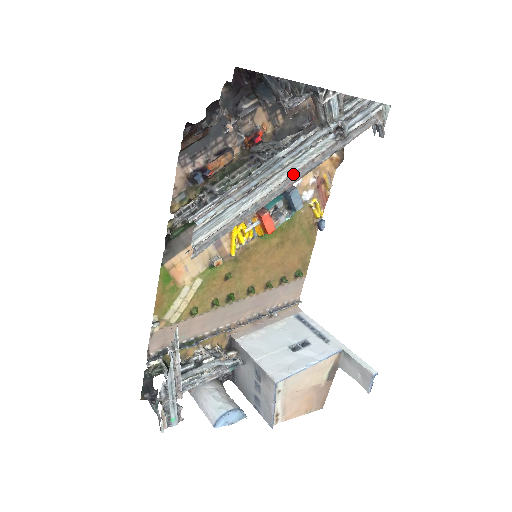
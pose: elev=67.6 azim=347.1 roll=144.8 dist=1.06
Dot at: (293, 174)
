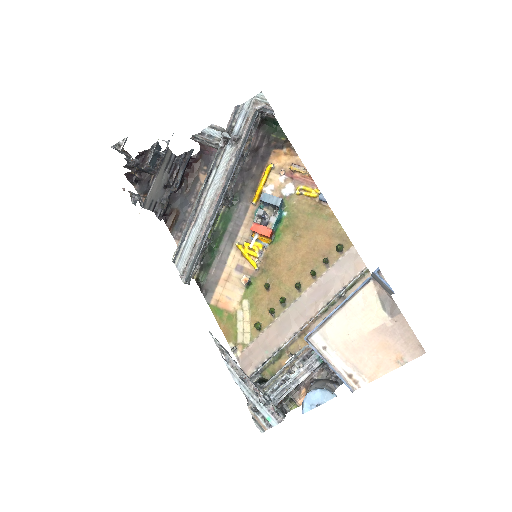
Dot at: (219, 188)
